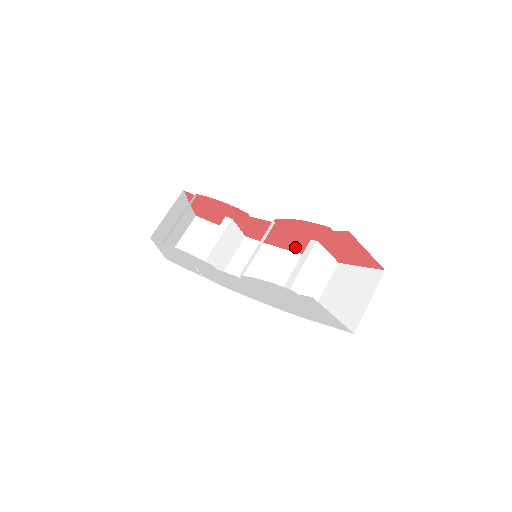
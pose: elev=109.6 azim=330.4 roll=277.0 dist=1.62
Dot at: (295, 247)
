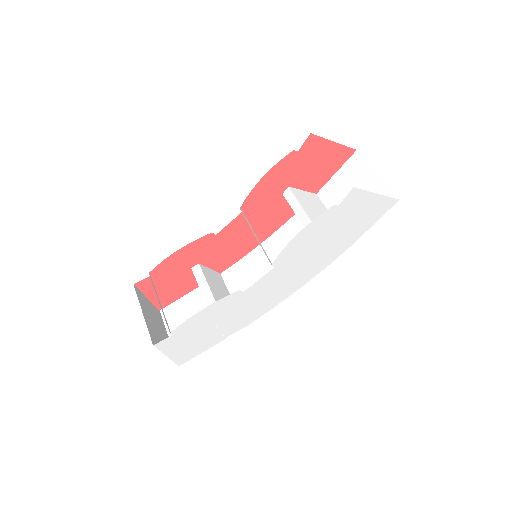
Dot at: (272, 225)
